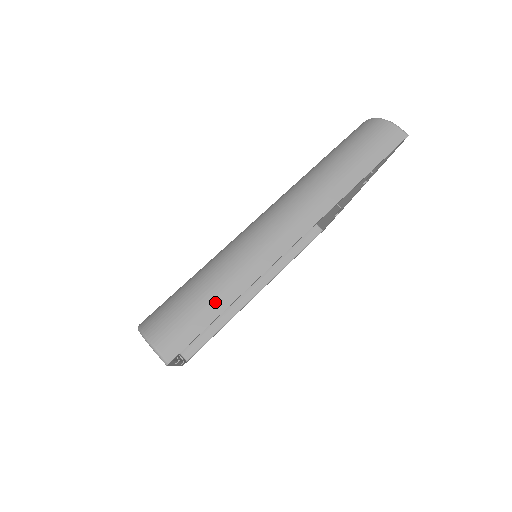
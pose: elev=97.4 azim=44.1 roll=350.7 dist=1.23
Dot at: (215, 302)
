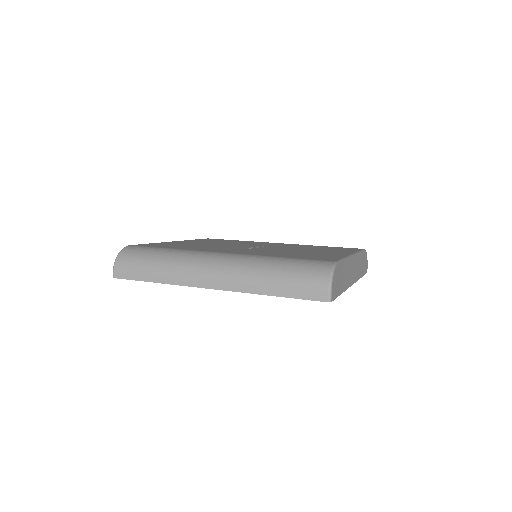
Dot at: (149, 274)
